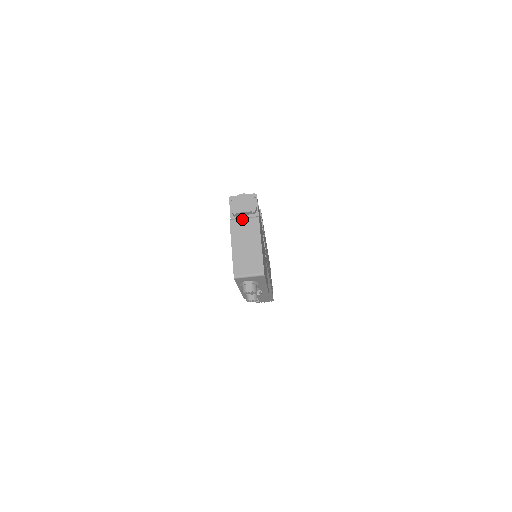
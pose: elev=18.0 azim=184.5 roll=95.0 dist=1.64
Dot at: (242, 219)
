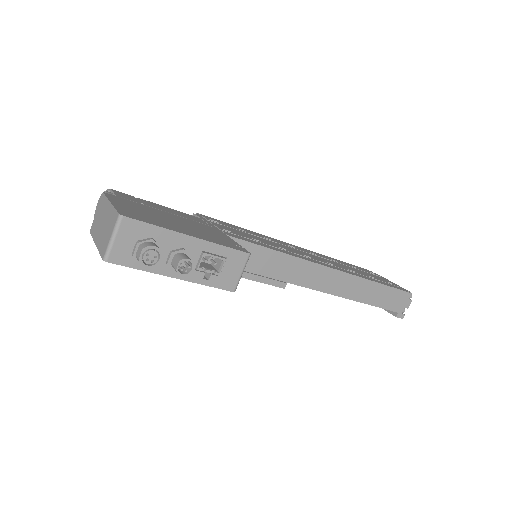
Dot at: (95, 215)
